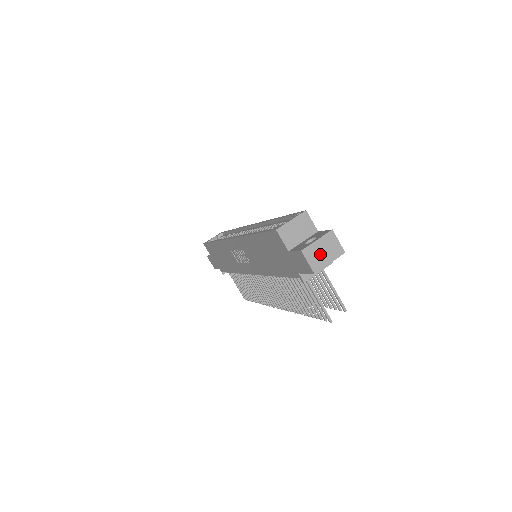
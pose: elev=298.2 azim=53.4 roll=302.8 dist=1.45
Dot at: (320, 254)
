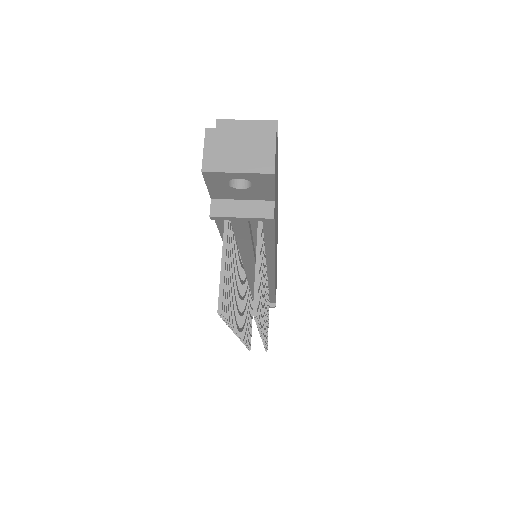
Dot at: (231, 150)
